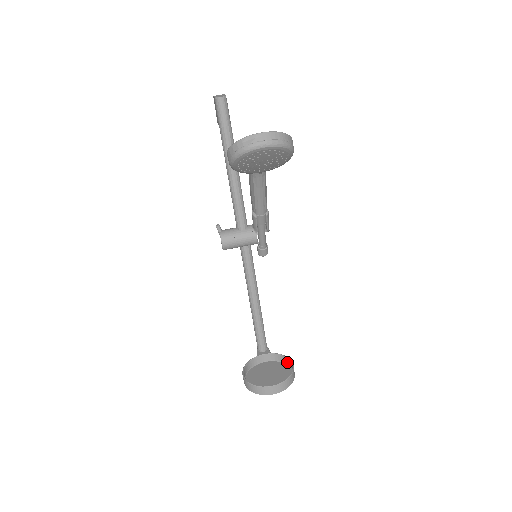
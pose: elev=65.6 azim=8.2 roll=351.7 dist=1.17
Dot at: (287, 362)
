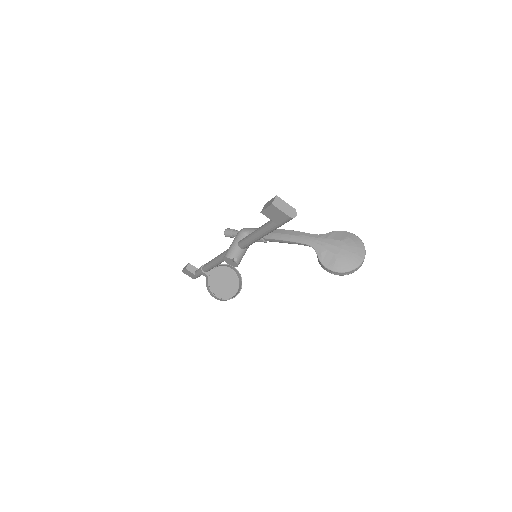
Dot at: (224, 266)
